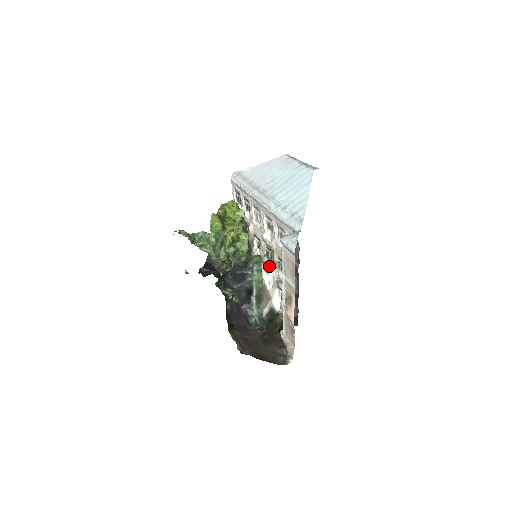
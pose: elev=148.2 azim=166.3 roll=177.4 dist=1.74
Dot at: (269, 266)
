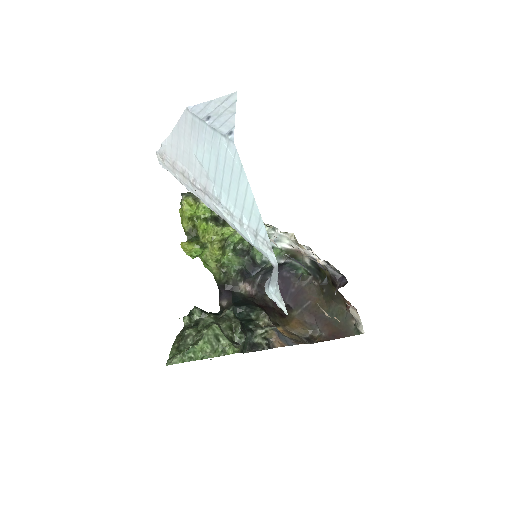
Dot at: (276, 233)
